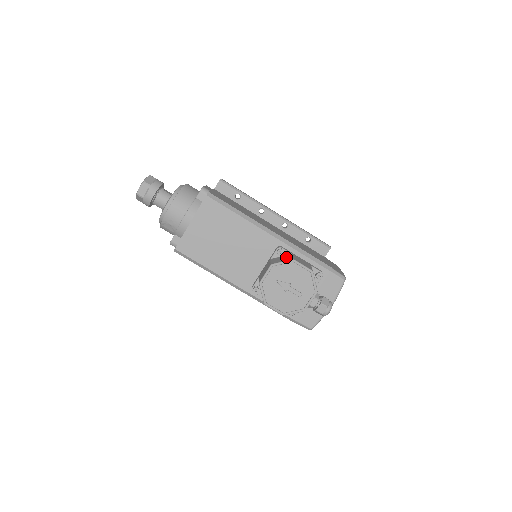
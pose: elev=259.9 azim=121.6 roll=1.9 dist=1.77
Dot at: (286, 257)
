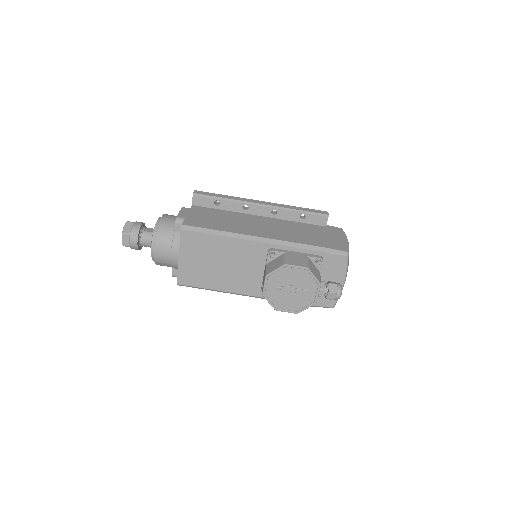
Dot at: (279, 260)
